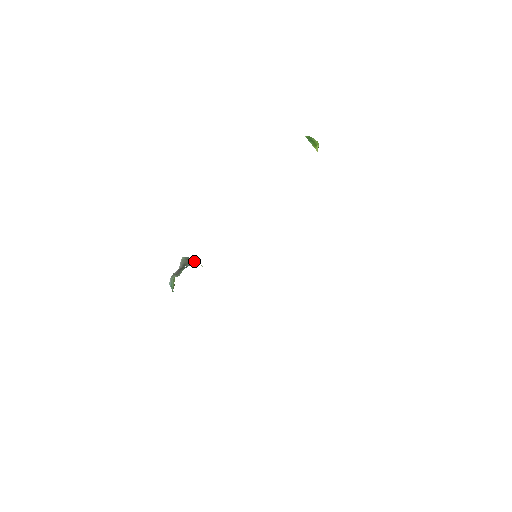
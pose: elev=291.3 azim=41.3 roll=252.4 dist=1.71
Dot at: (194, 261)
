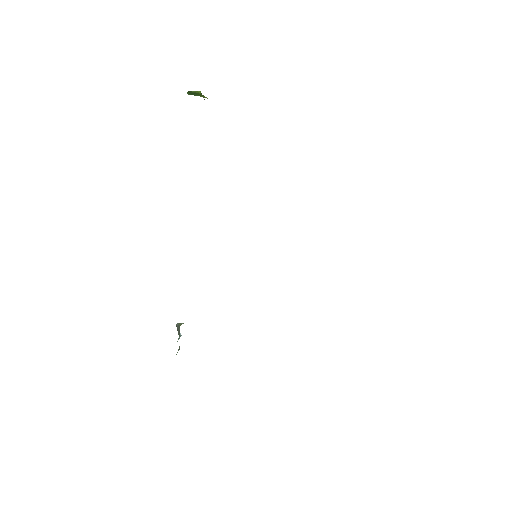
Dot at: (179, 328)
